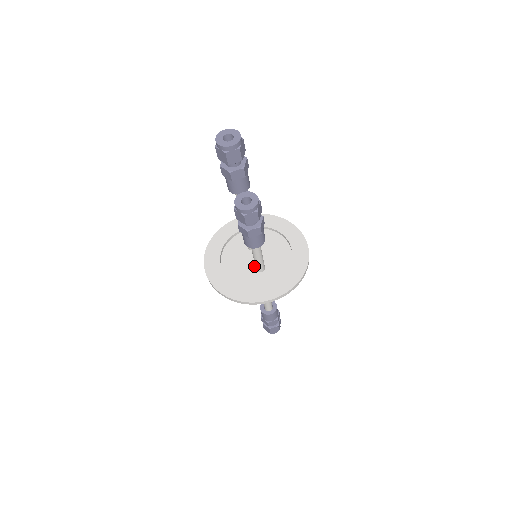
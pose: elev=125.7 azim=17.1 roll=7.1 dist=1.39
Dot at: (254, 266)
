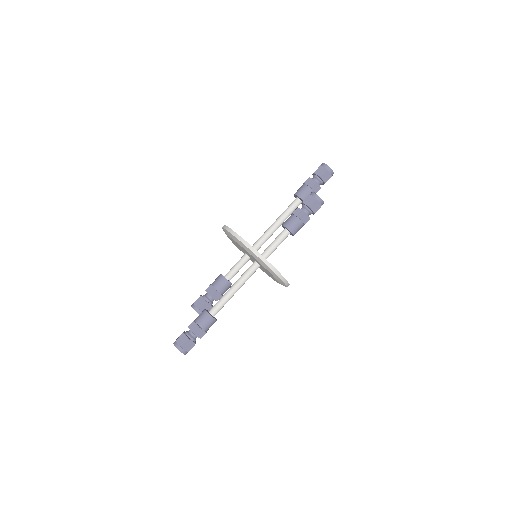
Dot at: occluded
